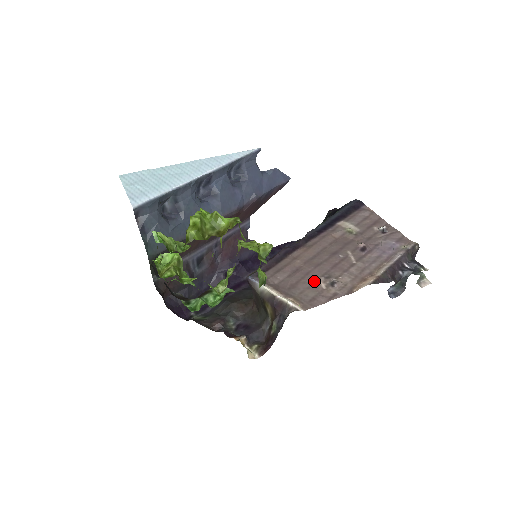
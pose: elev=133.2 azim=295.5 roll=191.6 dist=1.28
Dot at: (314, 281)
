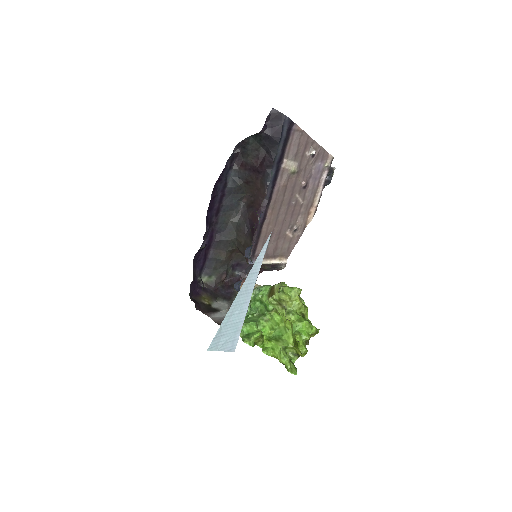
Dot at: (285, 236)
